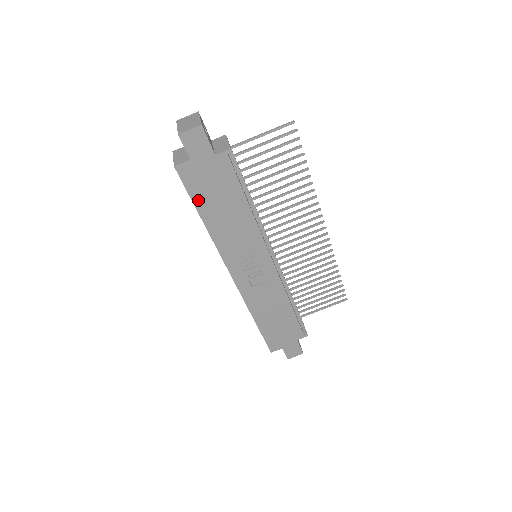
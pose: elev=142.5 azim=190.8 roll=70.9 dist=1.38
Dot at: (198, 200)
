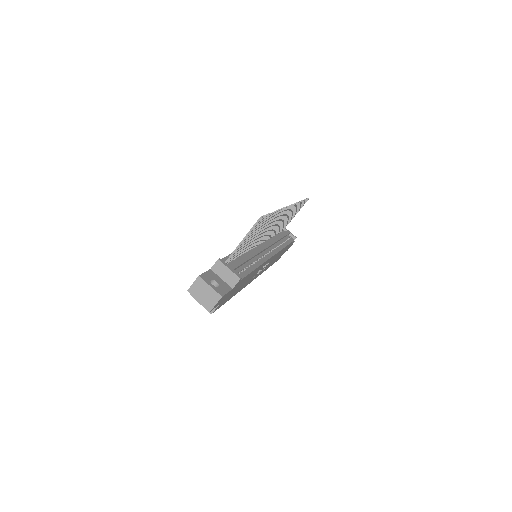
Dot at: (227, 300)
